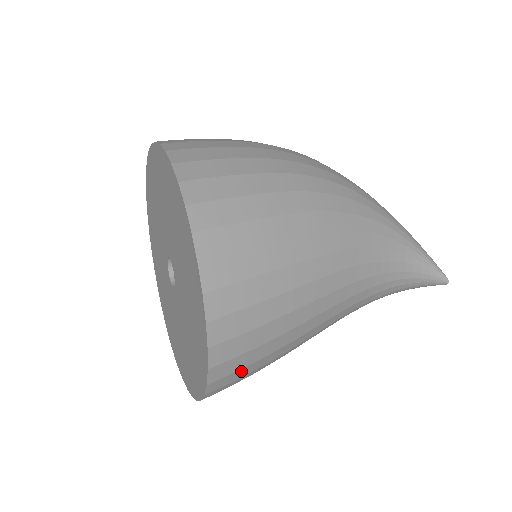
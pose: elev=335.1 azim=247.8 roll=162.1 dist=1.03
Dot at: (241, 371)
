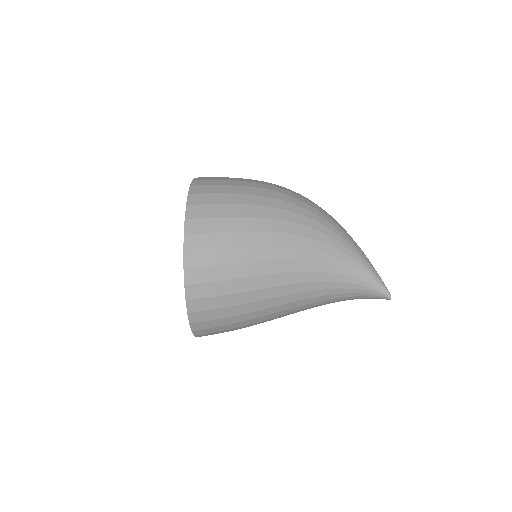
Dot at: (214, 322)
